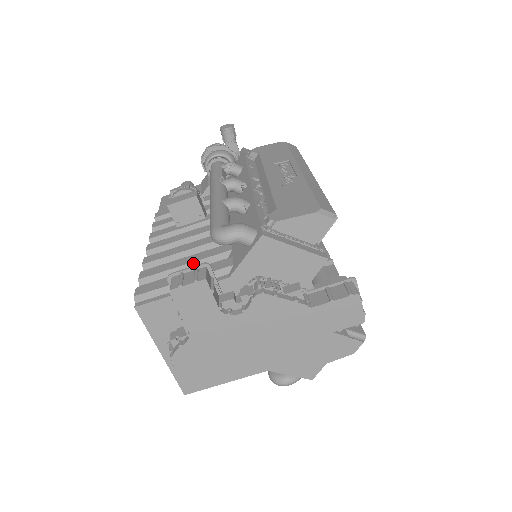
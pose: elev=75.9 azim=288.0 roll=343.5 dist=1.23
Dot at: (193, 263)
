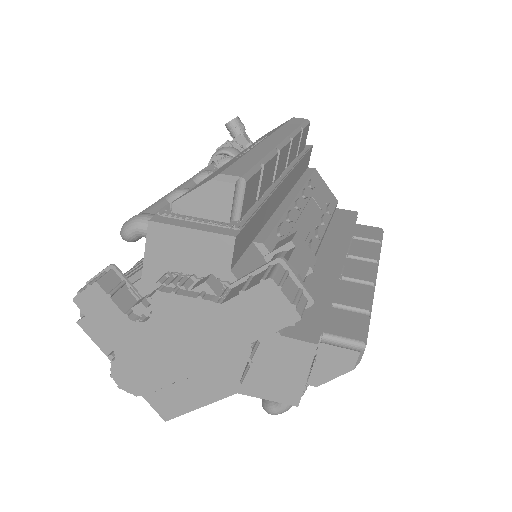
Dot at: (137, 269)
